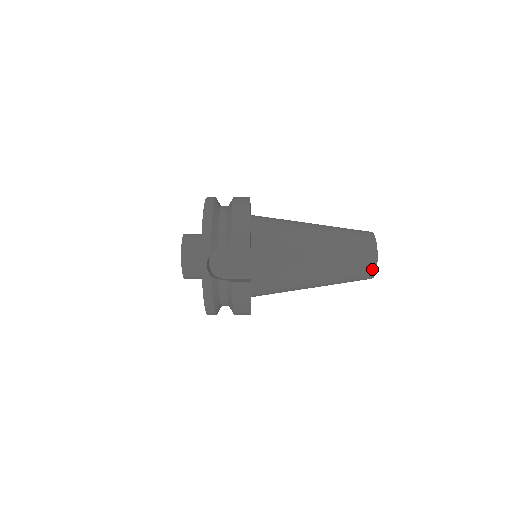
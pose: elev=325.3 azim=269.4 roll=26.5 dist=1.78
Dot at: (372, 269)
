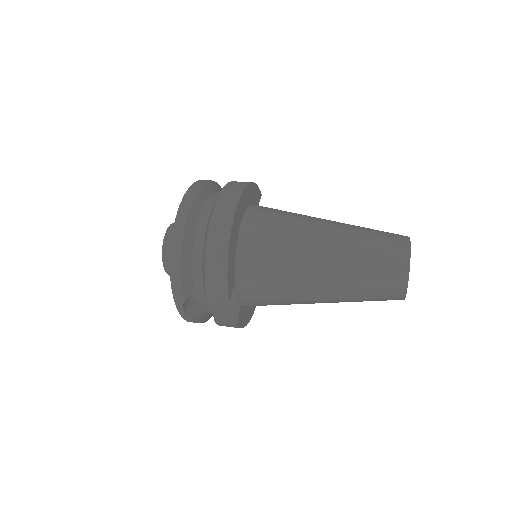
Dot at: (398, 299)
